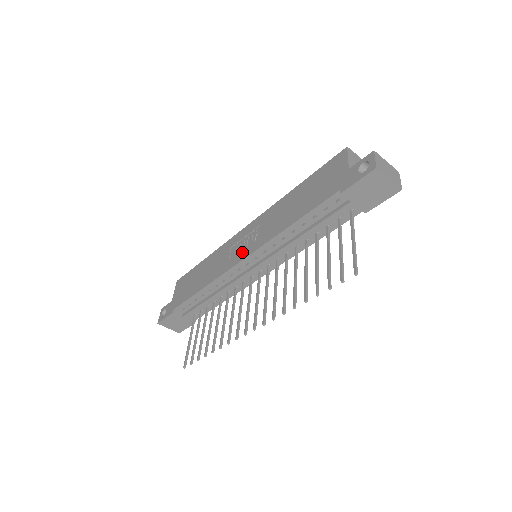
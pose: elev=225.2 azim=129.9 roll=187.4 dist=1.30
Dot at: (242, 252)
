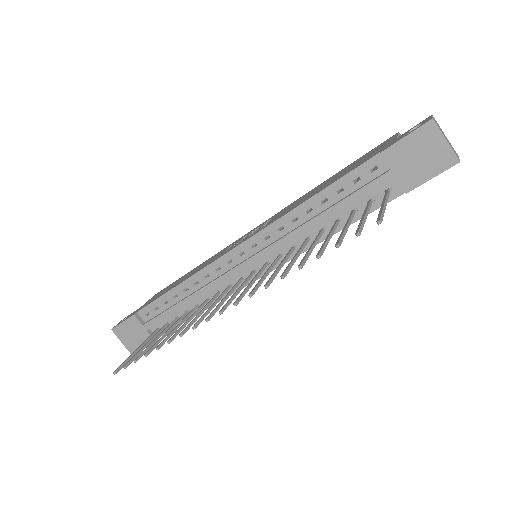
Dot at: (241, 241)
